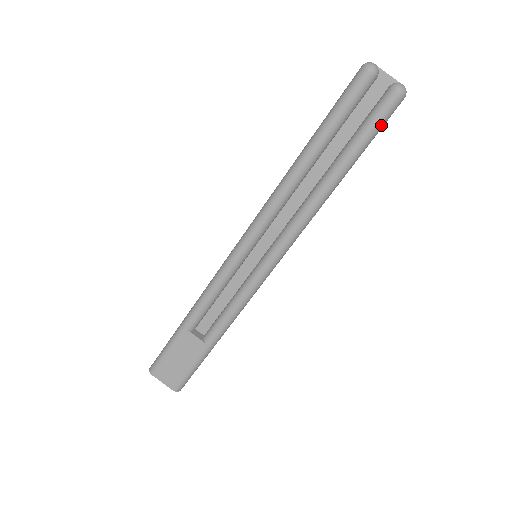
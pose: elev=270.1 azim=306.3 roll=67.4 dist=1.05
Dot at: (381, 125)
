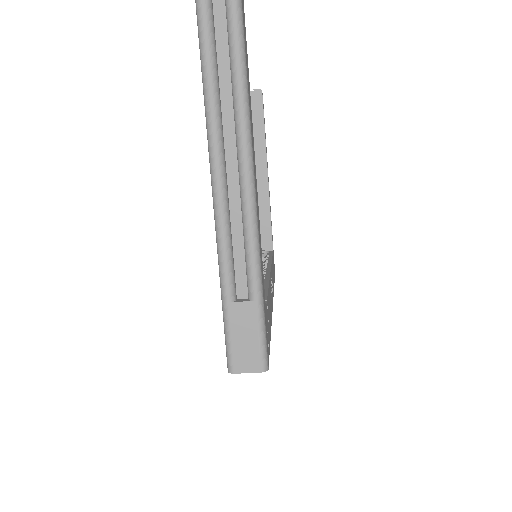
Dot at: (240, 13)
